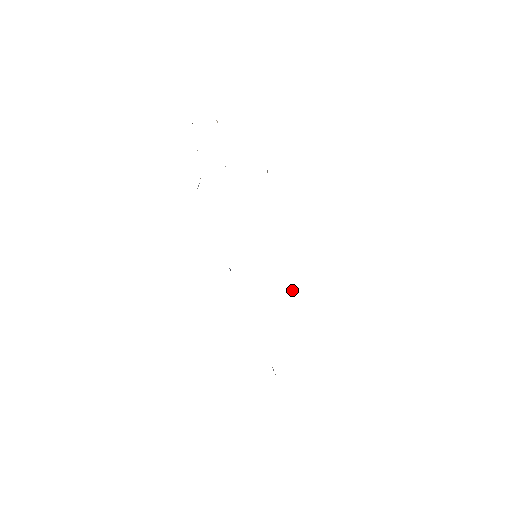
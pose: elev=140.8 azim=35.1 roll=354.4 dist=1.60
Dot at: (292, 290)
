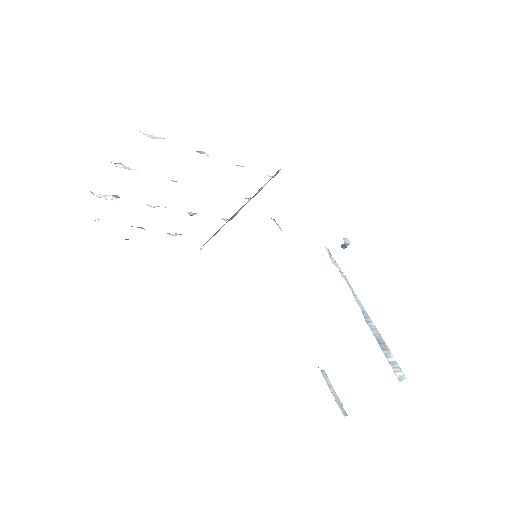
Dot at: occluded
